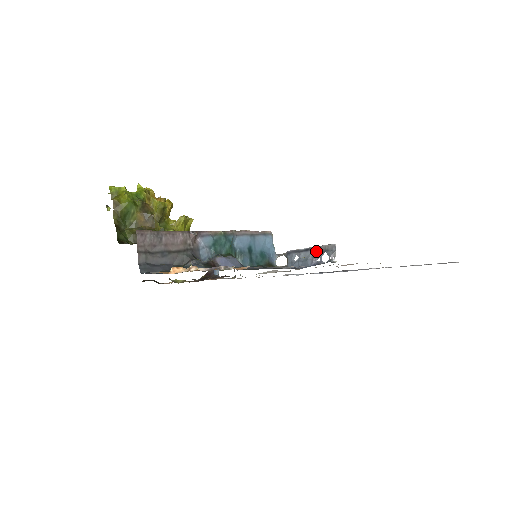
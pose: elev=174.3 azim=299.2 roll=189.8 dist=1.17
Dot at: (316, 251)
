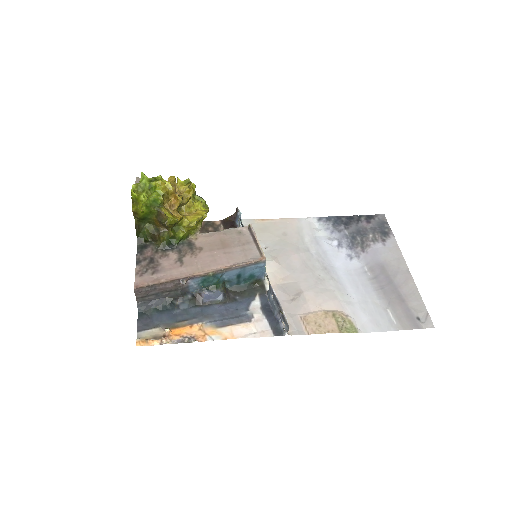
Dot at: (281, 312)
